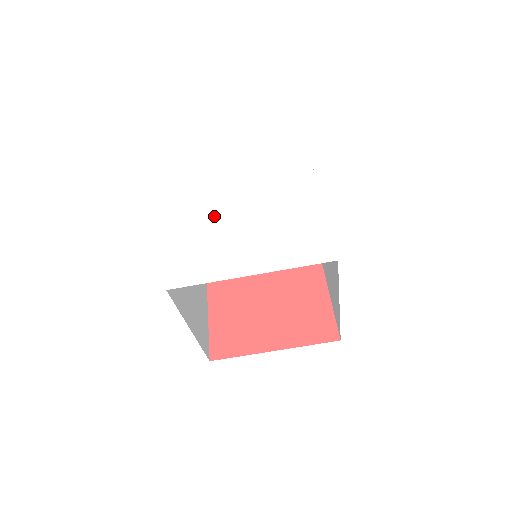
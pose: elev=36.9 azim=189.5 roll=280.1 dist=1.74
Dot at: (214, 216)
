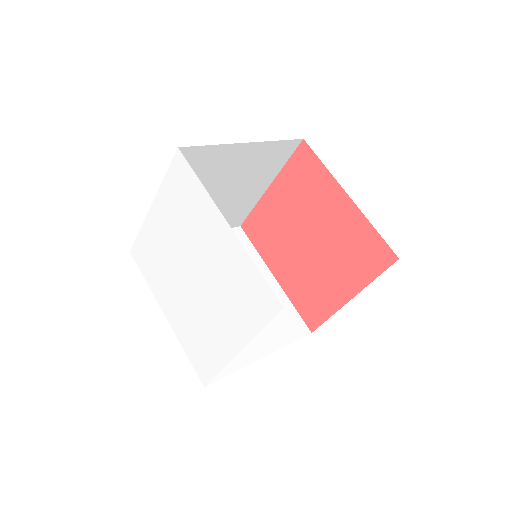
Dot at: (181, 294)
